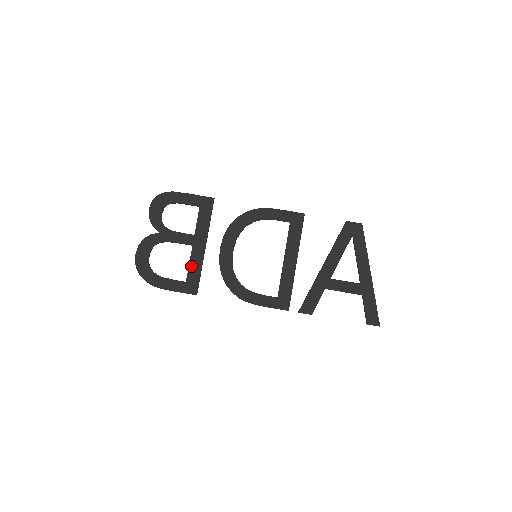
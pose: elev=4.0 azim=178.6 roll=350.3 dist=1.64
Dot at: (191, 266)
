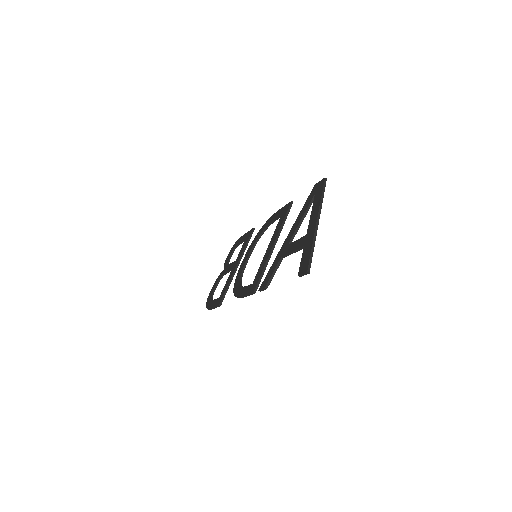
Dot at: (226, 284)
